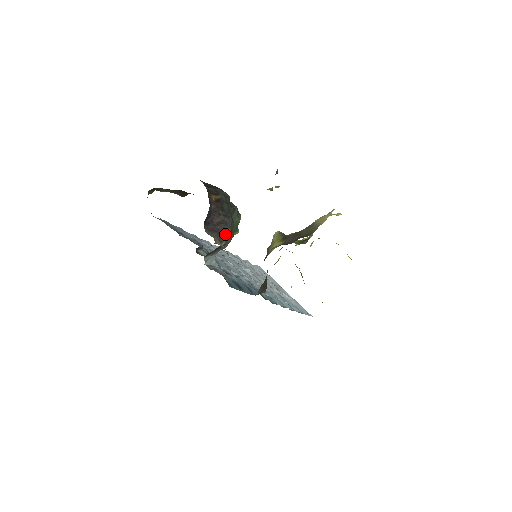
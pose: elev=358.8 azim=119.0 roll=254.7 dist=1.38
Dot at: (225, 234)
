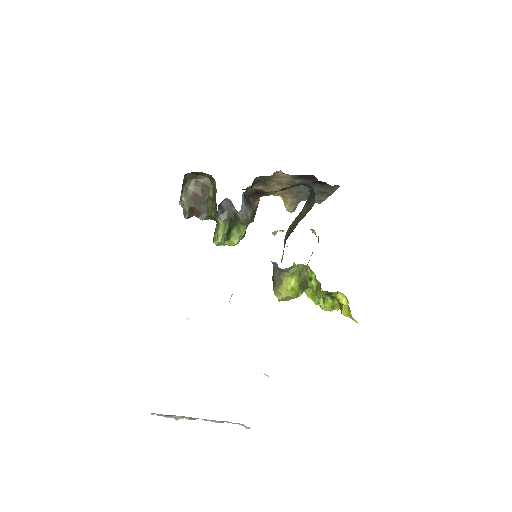
Dot at: occluded
